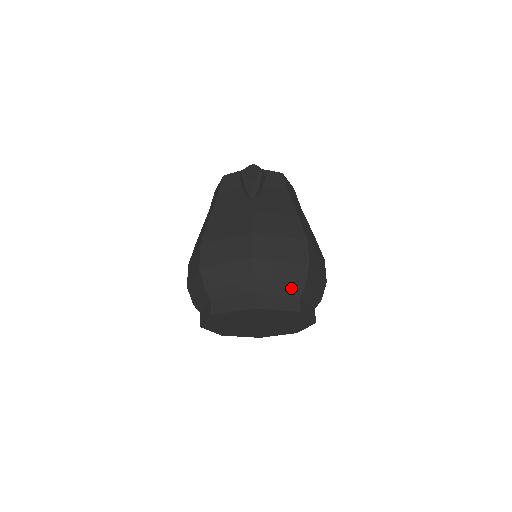
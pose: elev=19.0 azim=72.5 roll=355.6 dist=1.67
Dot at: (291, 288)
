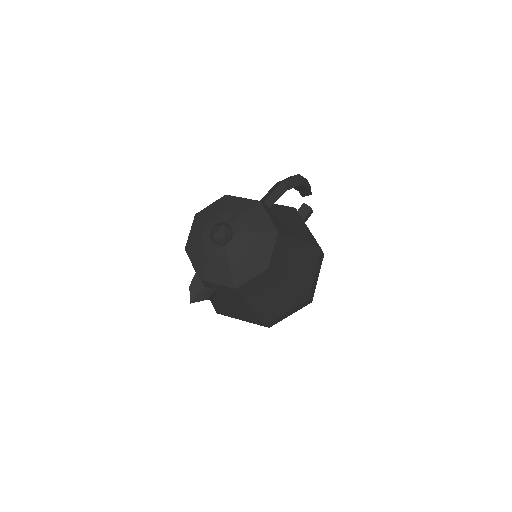
Dot at: occluded
